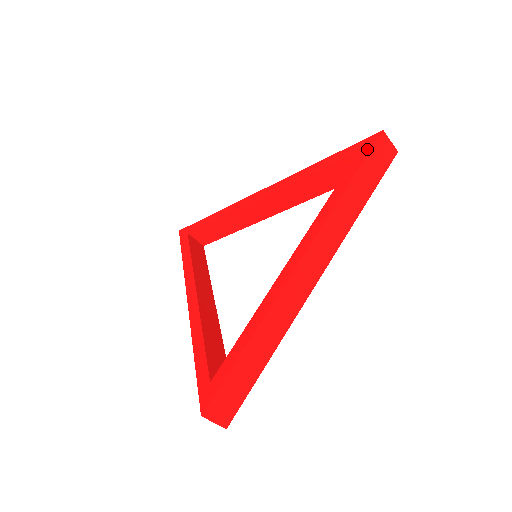
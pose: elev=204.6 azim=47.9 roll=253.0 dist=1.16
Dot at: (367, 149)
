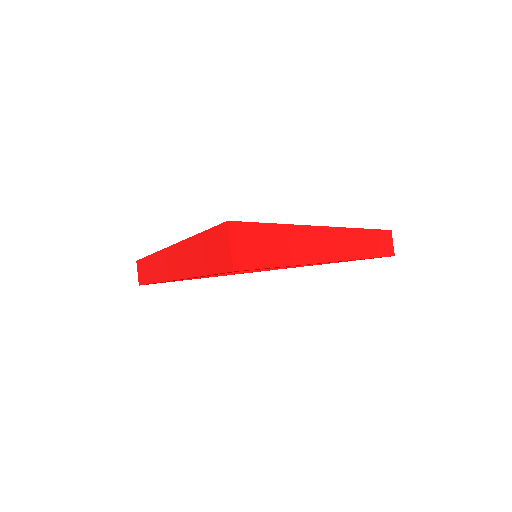
Dot at: occluded
